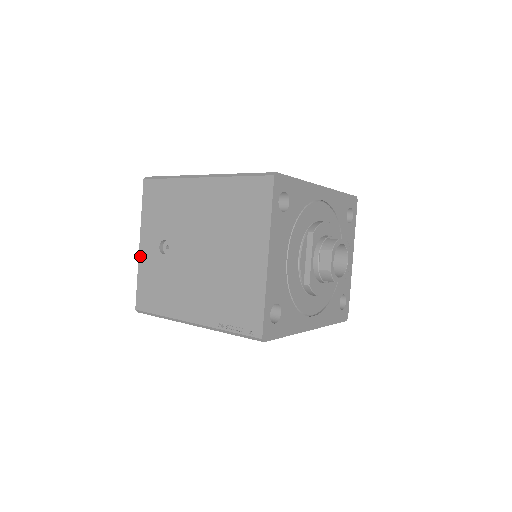
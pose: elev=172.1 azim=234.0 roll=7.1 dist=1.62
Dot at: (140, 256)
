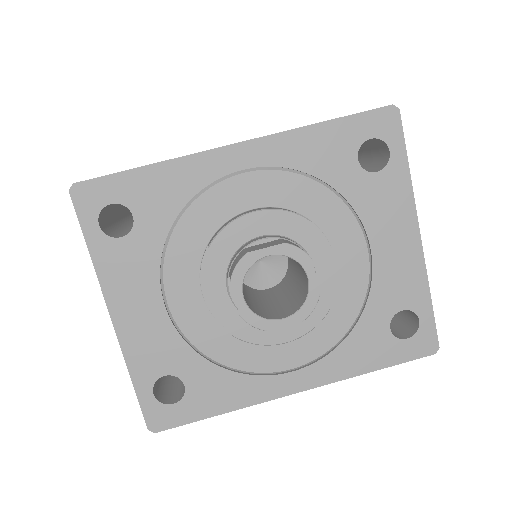
Dot at: occluded
